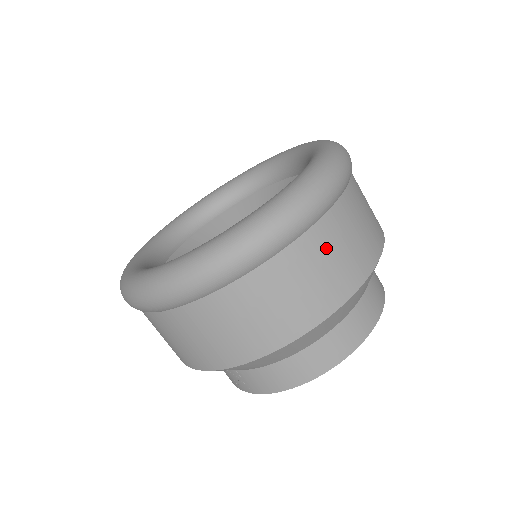
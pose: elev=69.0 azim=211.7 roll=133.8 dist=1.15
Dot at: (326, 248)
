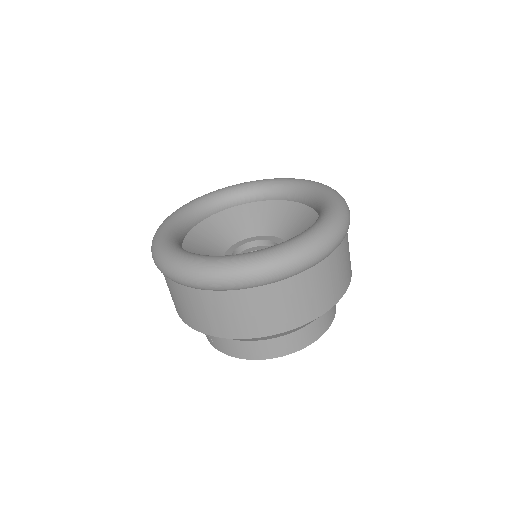
Dot at: (297, 292)
